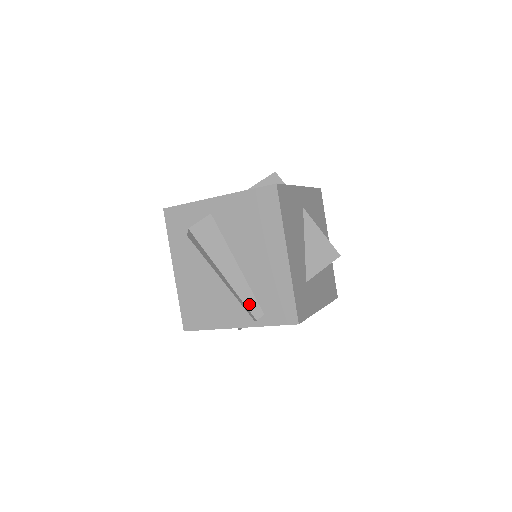
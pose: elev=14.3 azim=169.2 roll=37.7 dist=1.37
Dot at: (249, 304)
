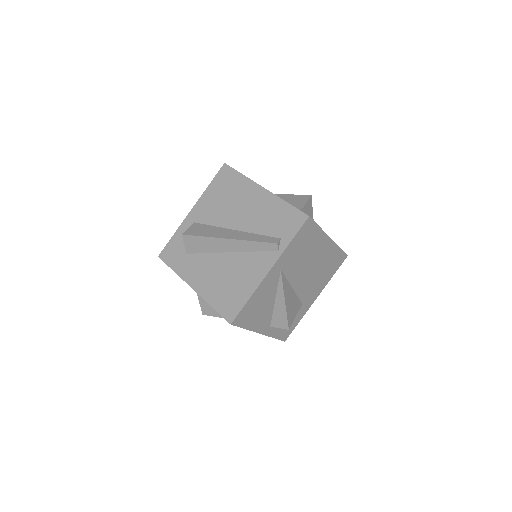
Dot at: (263, 240)
